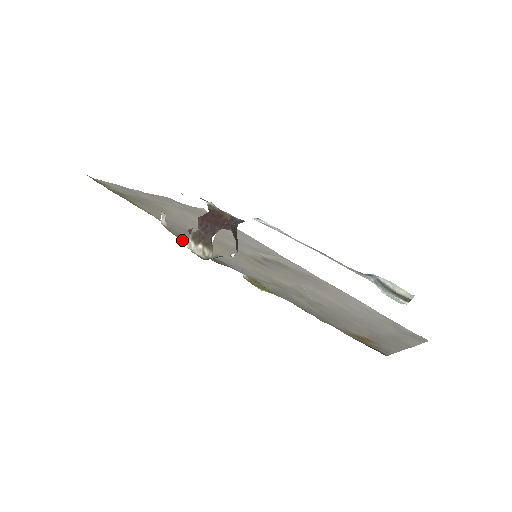
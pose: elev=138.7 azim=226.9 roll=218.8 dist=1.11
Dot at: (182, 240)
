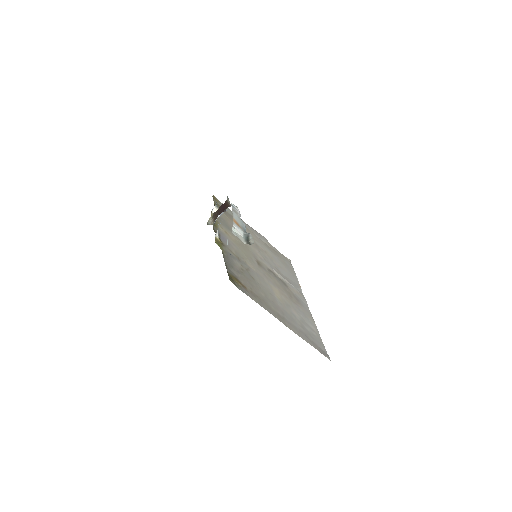
Dot at: occluded
